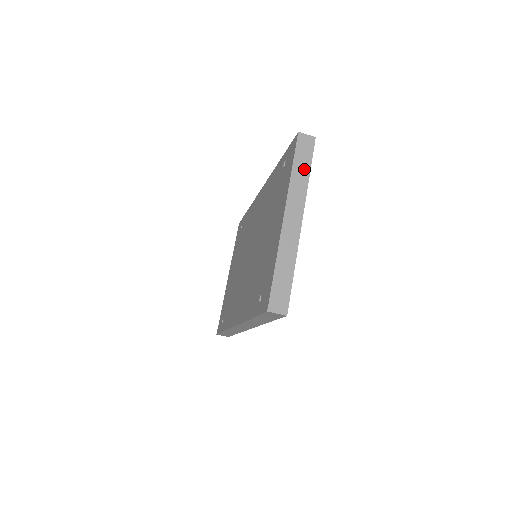
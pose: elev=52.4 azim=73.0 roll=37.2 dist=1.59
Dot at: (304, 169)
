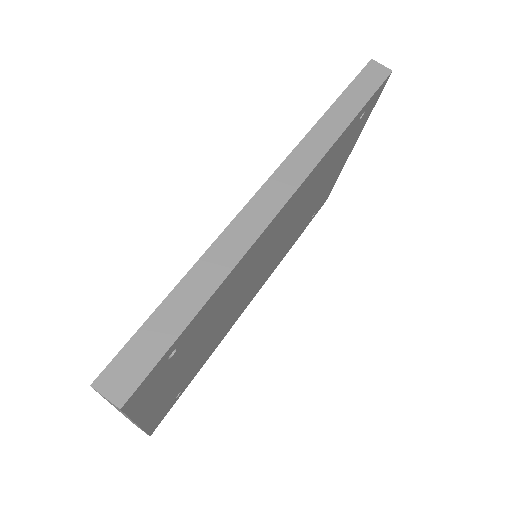
Dot at: occluded
